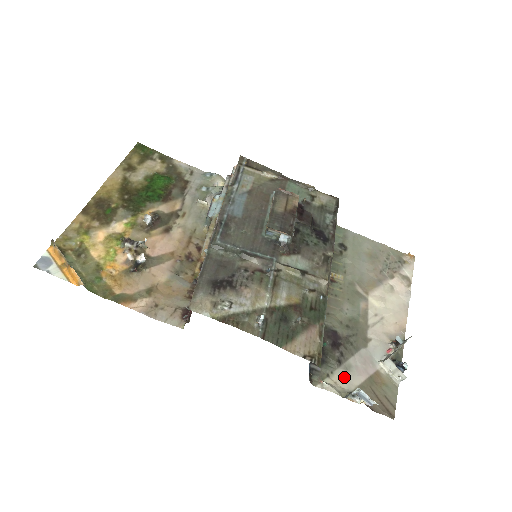
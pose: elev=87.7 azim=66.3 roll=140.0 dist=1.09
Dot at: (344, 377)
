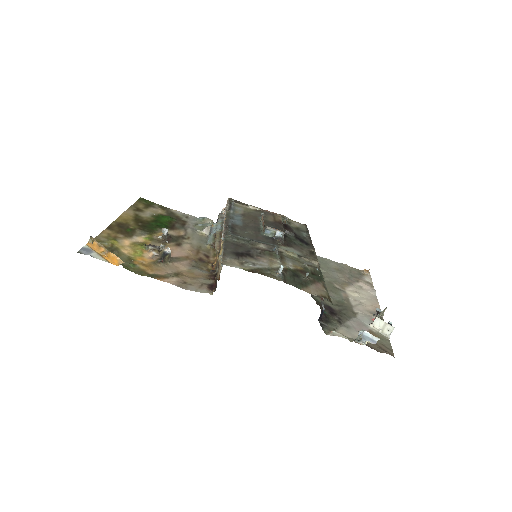
Dot at: (347, 331)
